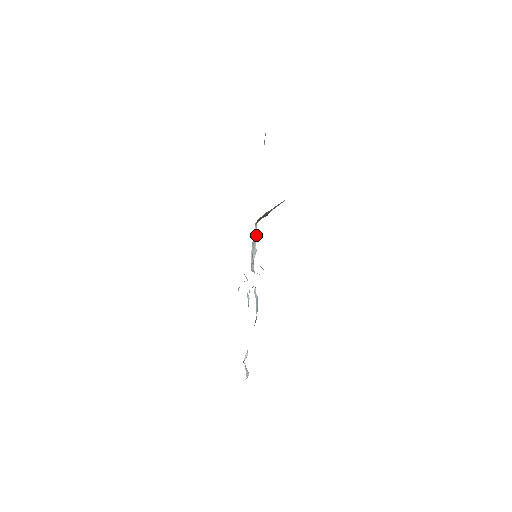
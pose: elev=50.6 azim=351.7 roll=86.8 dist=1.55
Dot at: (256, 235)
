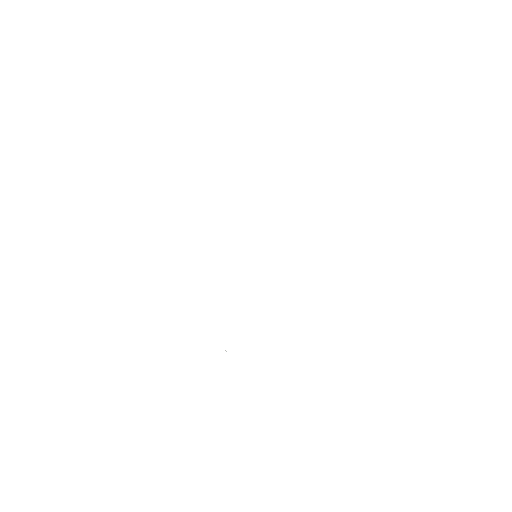
Dot at: occluded
